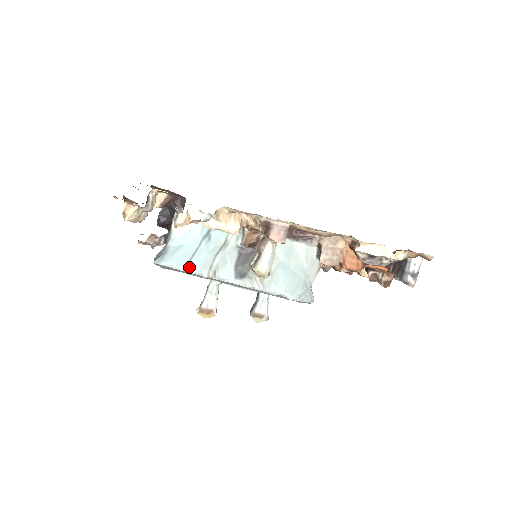
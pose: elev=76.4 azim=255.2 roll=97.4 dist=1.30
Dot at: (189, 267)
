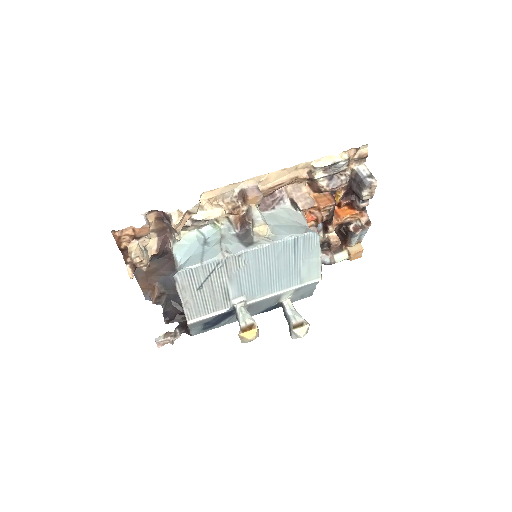
Dot at: (204, 260)
